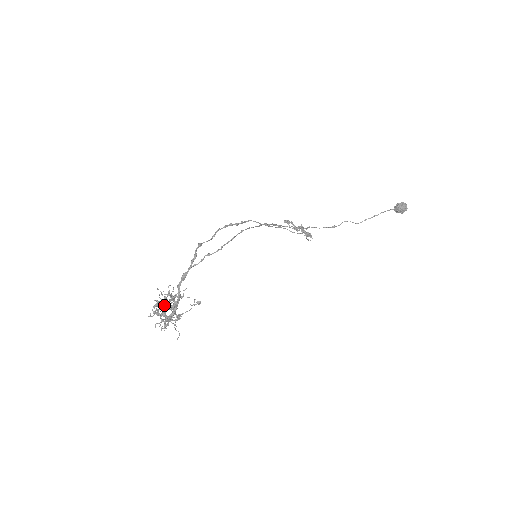
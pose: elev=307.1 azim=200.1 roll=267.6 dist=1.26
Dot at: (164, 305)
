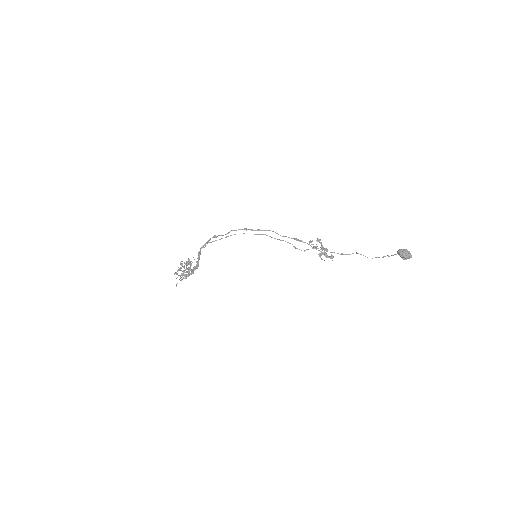
Dot at: (182, 265)
